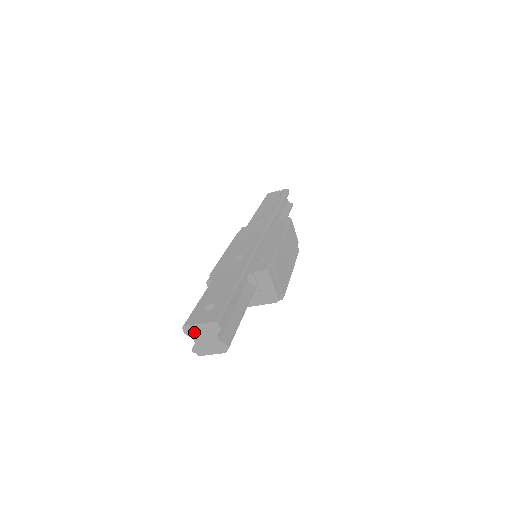
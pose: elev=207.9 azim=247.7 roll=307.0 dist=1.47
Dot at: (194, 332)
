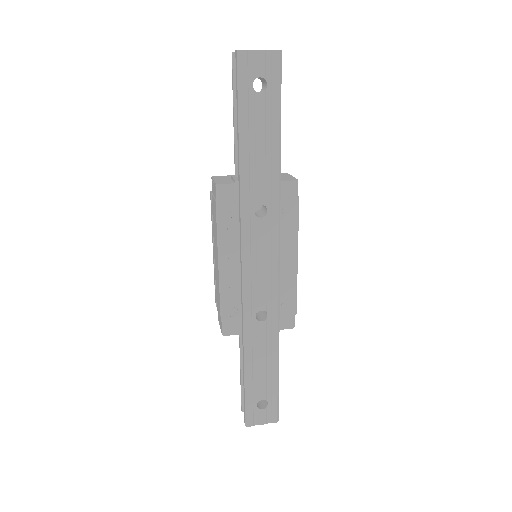
Dot at: occluded
